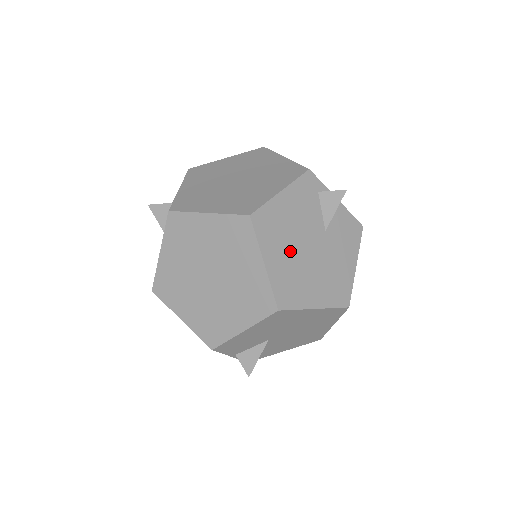
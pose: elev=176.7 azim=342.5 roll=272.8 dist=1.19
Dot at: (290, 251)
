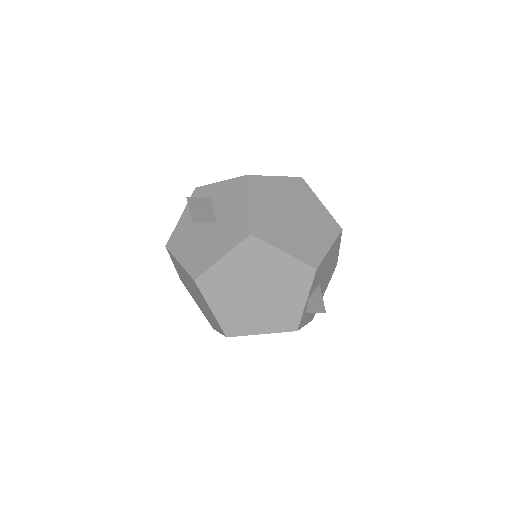
Dot at: occluded
